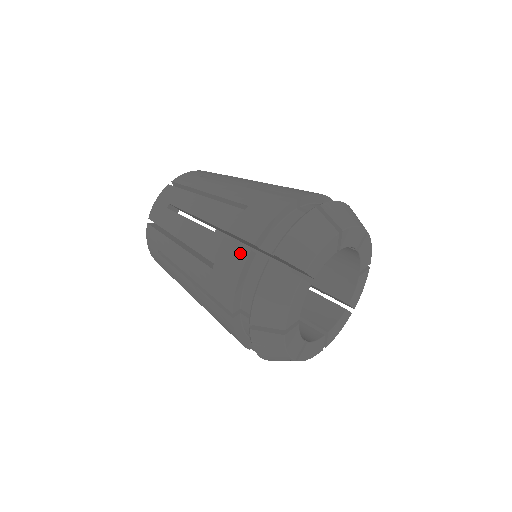
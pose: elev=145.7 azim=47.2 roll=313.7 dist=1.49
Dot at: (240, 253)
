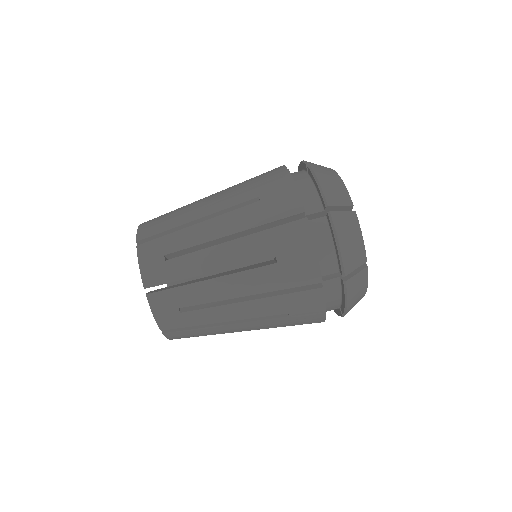
Dot at: occluded
